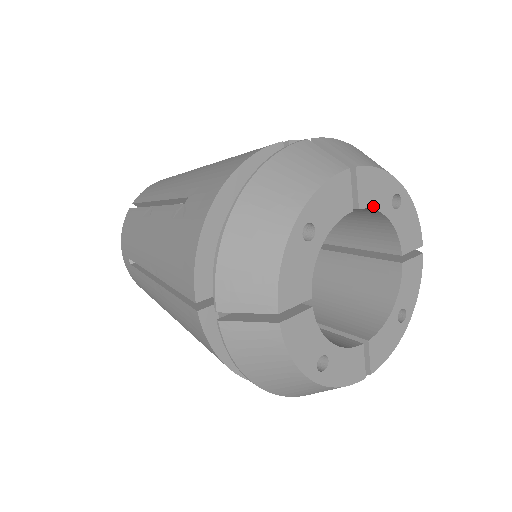
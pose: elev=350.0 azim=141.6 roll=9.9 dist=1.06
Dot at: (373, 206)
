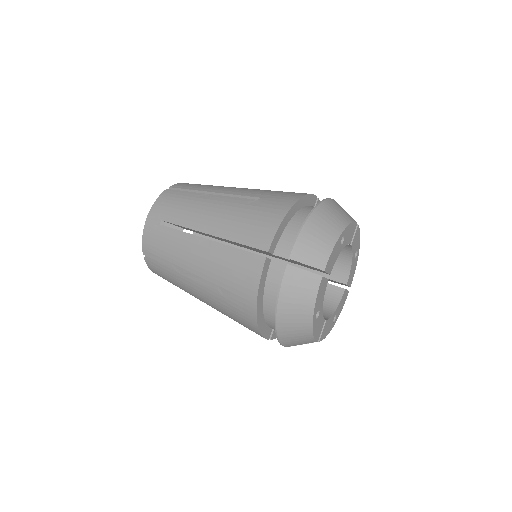
Dot at: (353, 249)
